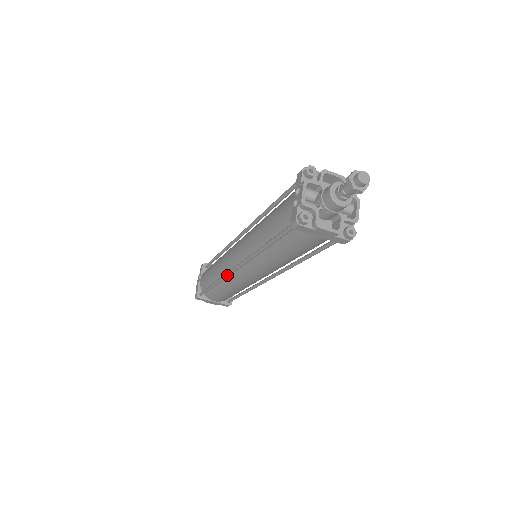
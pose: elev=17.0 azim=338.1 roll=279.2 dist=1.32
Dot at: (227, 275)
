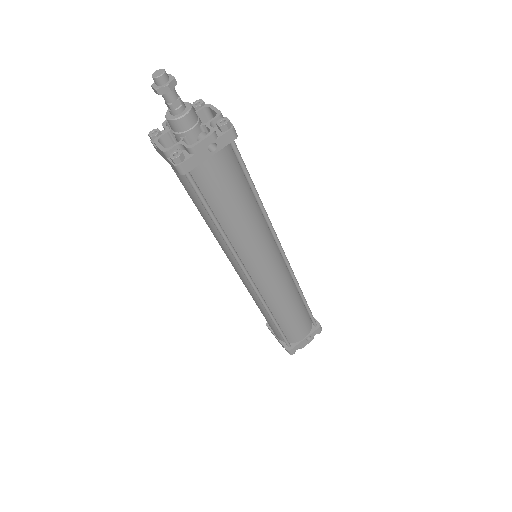
Dot at: occluded
